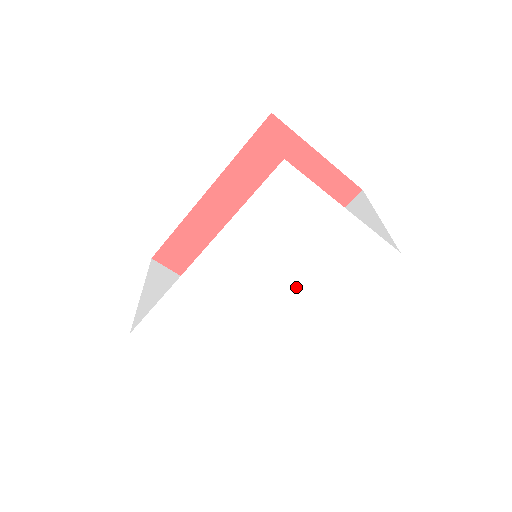
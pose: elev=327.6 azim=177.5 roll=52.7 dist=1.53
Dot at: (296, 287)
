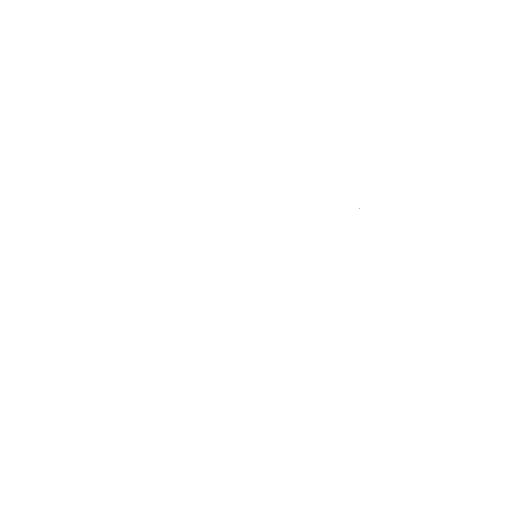
Dot at: (297, 213)
